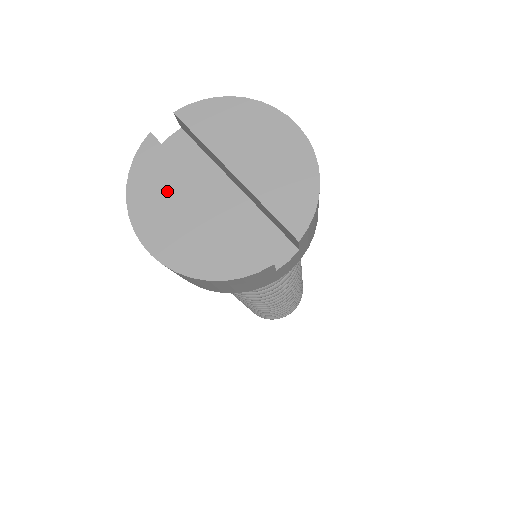
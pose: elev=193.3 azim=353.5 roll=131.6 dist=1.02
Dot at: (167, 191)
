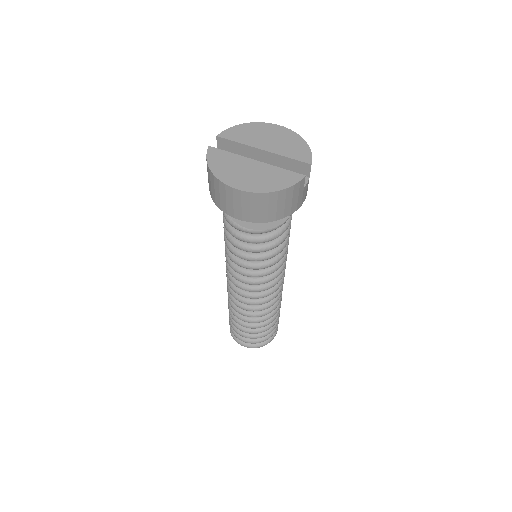
Dot at: (233, 165)
